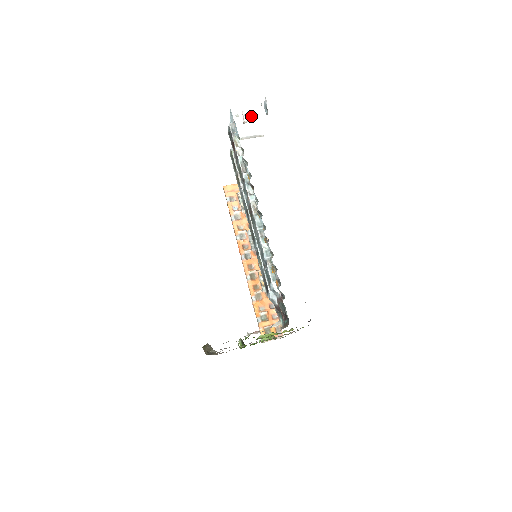
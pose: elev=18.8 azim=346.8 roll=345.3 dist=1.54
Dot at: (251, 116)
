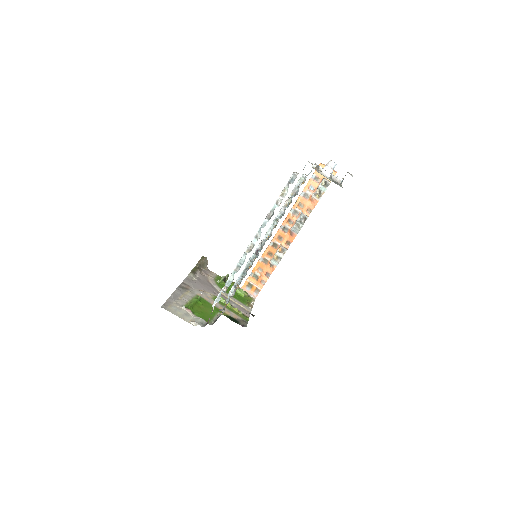
Dot at: (331, 171)
